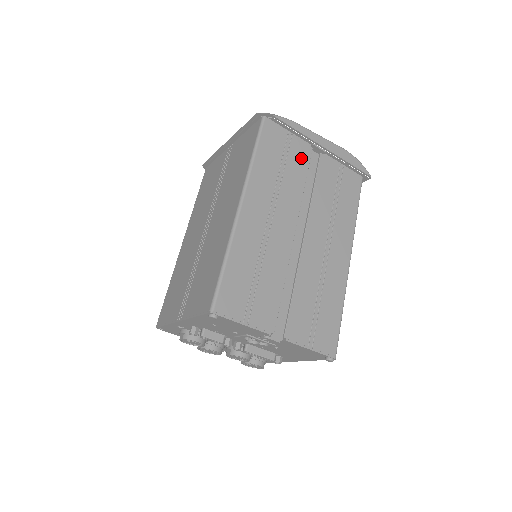
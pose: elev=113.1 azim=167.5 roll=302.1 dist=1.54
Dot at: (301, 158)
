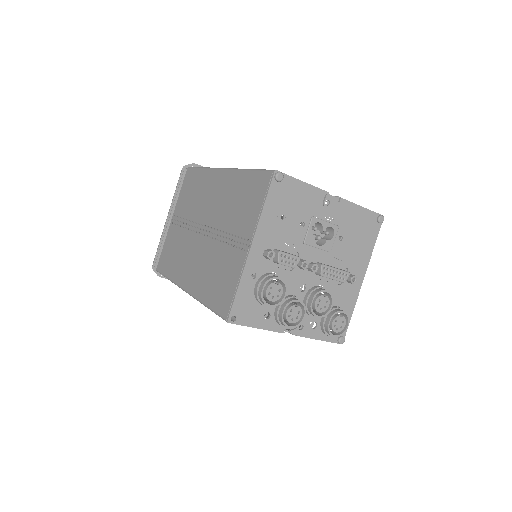
Dot at: occluded
